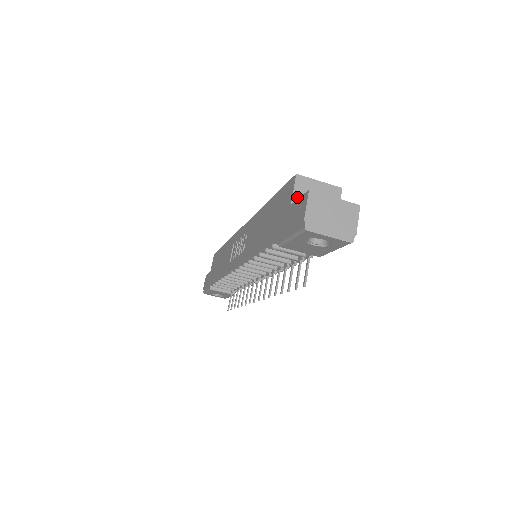
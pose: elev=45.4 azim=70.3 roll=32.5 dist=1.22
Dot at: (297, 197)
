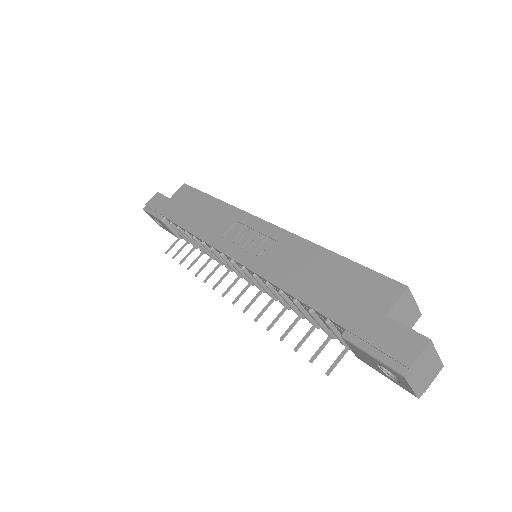
Dot at: (394, 309)
